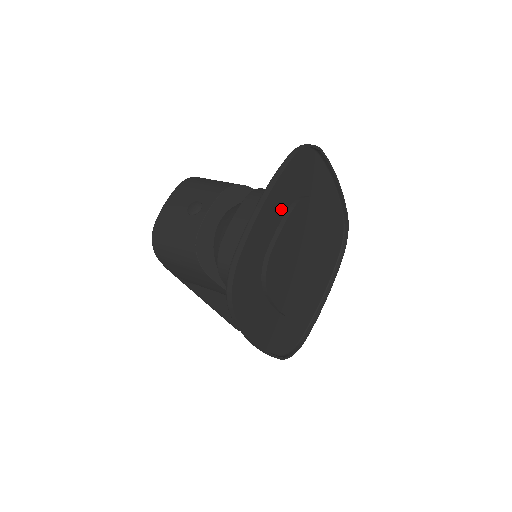
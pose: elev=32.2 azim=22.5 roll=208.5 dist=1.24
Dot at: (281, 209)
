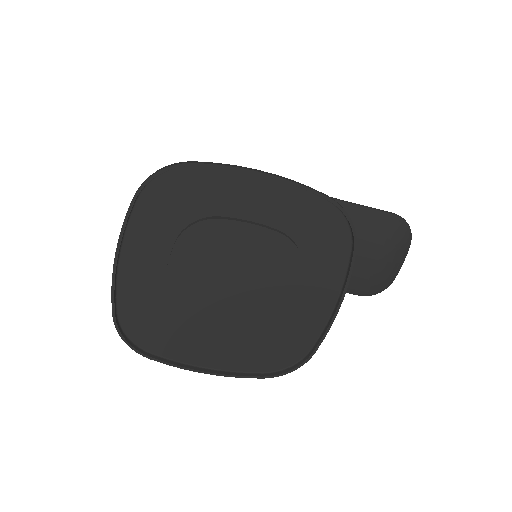
Dot at: (160, 250)
